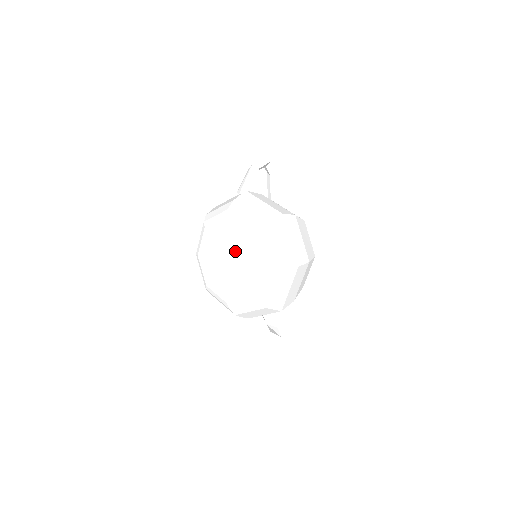
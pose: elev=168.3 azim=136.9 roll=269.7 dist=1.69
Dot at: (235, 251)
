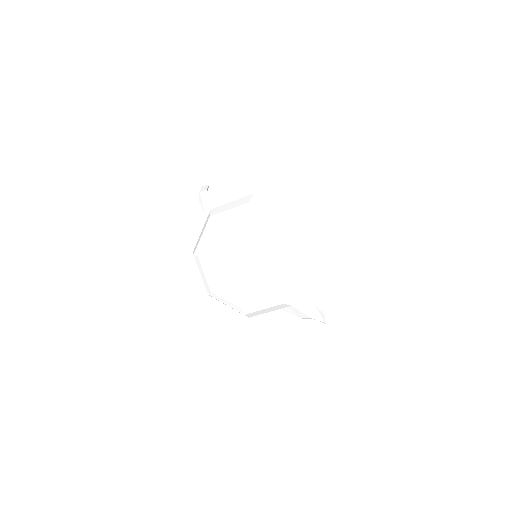
Dot at: (245, 244)
